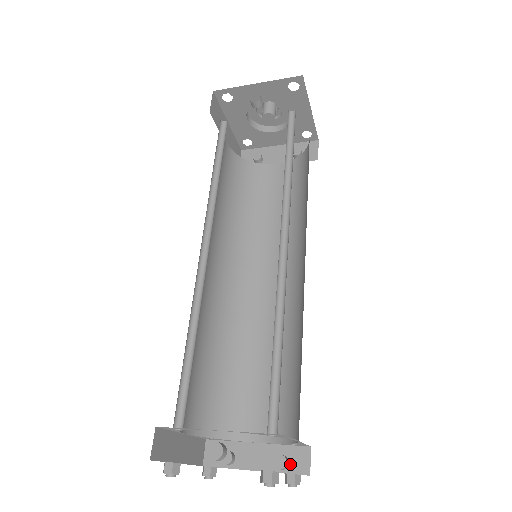
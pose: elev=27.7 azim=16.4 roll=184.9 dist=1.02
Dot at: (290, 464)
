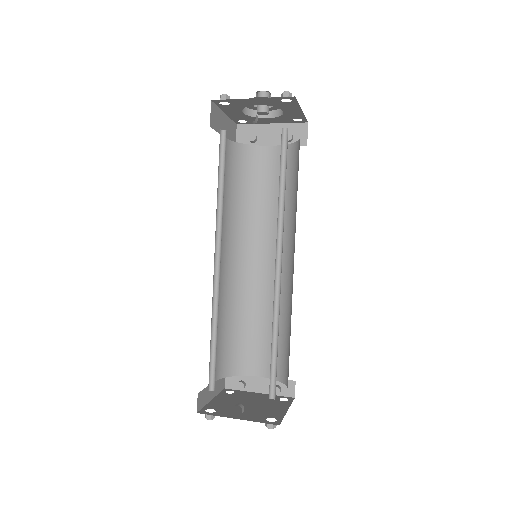
Dot at: (282, 390)
